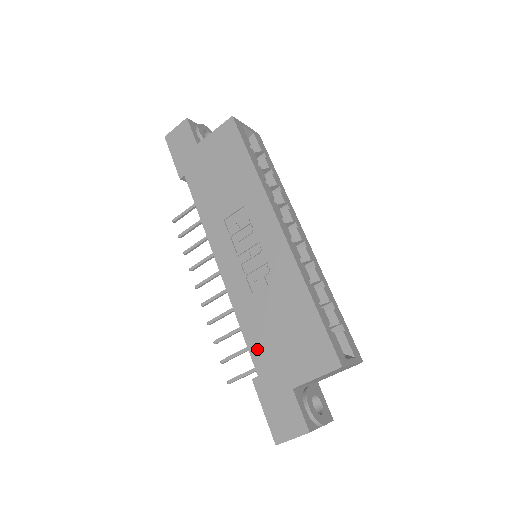
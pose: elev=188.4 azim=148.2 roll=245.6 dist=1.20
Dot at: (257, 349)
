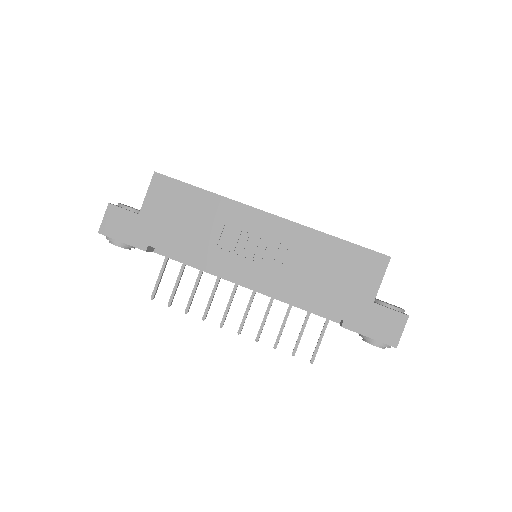
Dot at: (326, 304)
